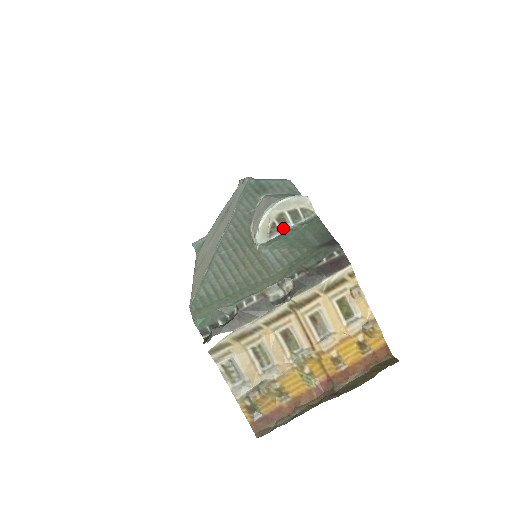
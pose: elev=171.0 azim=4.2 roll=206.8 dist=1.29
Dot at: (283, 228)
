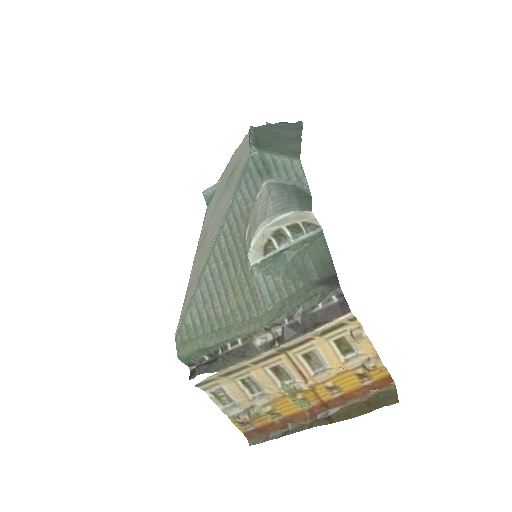
Dot at: (281, 244)
